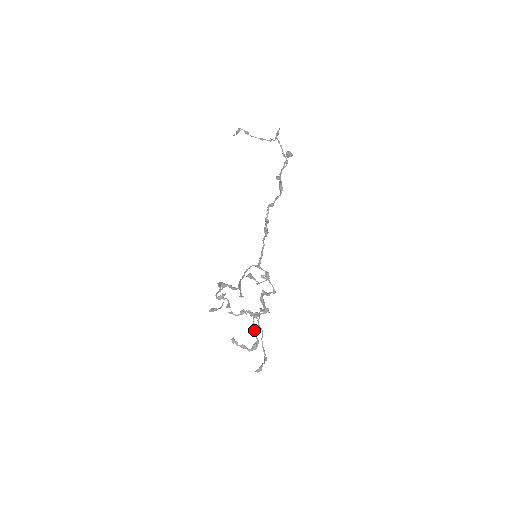
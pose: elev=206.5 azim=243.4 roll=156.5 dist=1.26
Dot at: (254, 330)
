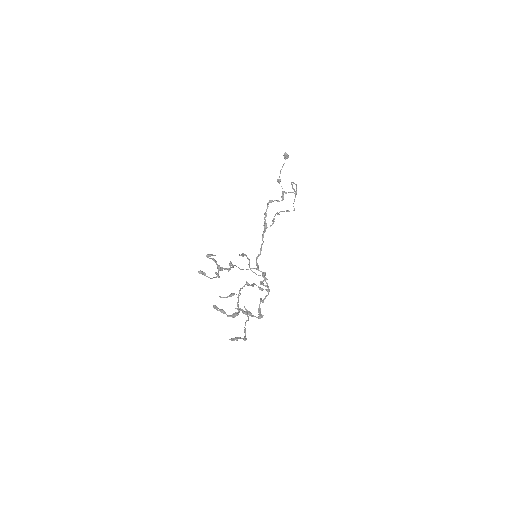
Dot at: (237, 302)
